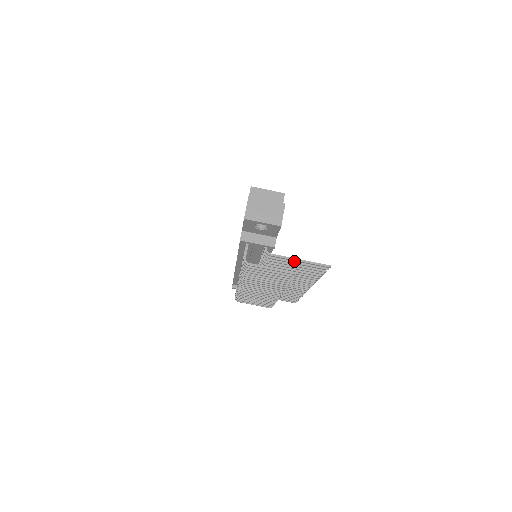
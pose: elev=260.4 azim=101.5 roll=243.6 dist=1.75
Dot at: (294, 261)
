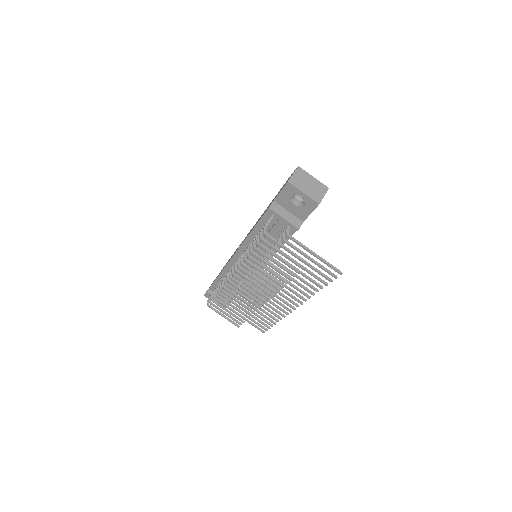
Dot at: occluded
